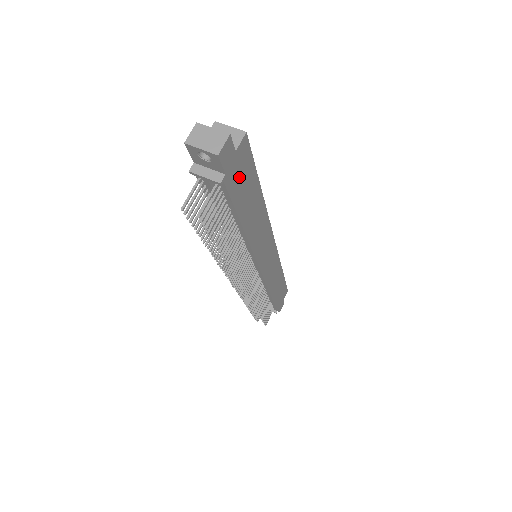
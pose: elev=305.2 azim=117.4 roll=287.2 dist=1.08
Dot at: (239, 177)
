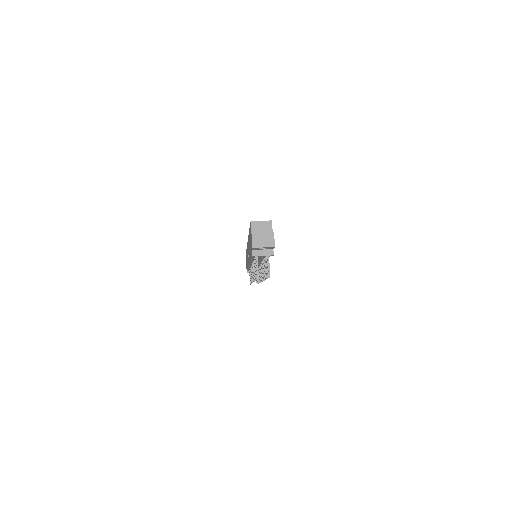
Dot at: occluded
